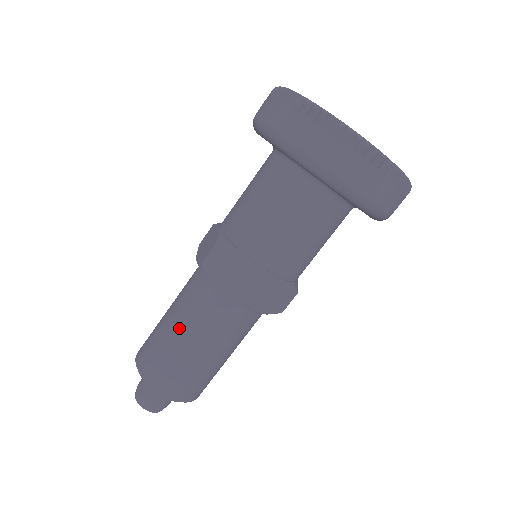
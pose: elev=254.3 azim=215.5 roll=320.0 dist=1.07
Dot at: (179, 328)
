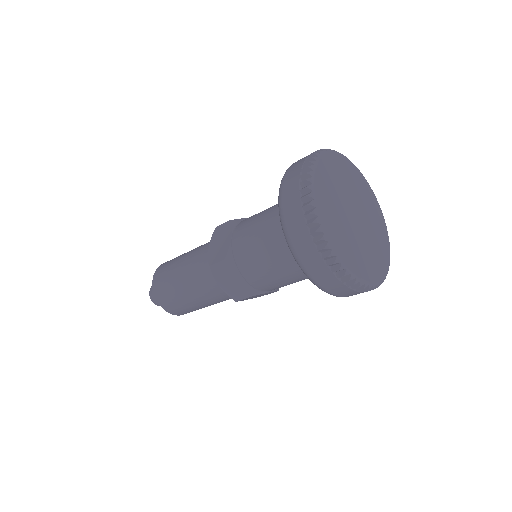
Dot at: (186, 286)
